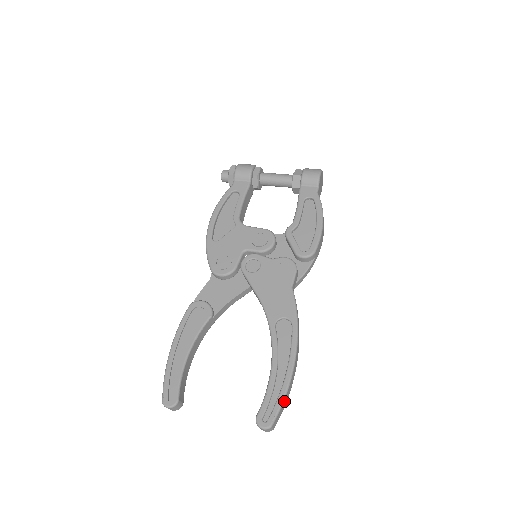
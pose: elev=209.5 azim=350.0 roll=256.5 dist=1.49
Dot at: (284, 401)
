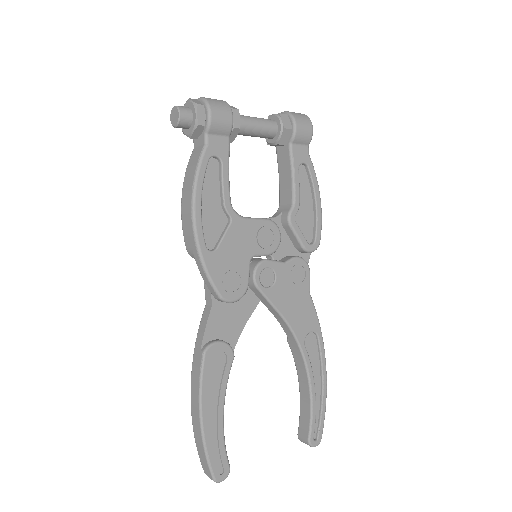
Dot at: (323, 412)
